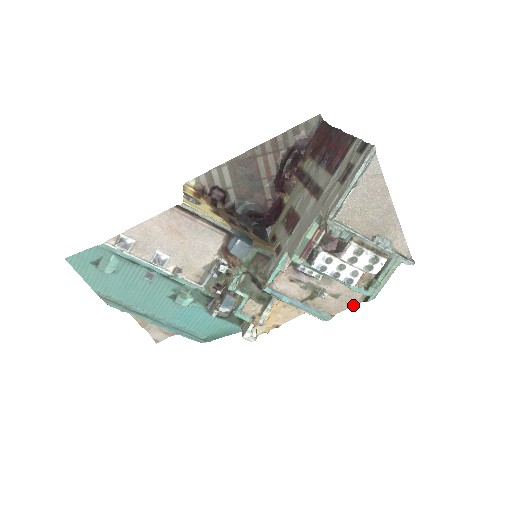
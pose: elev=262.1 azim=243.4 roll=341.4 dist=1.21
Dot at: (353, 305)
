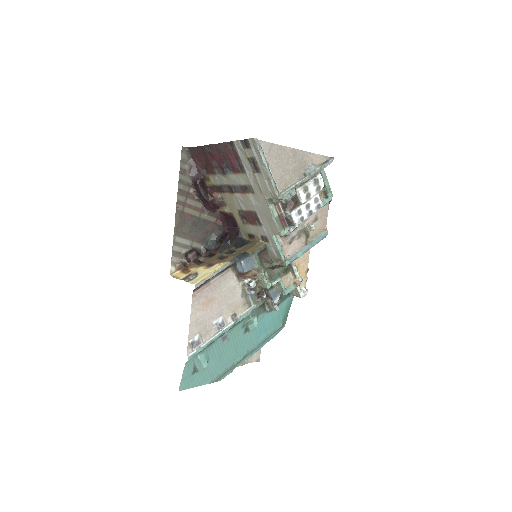
Dot at: (327, 211)
